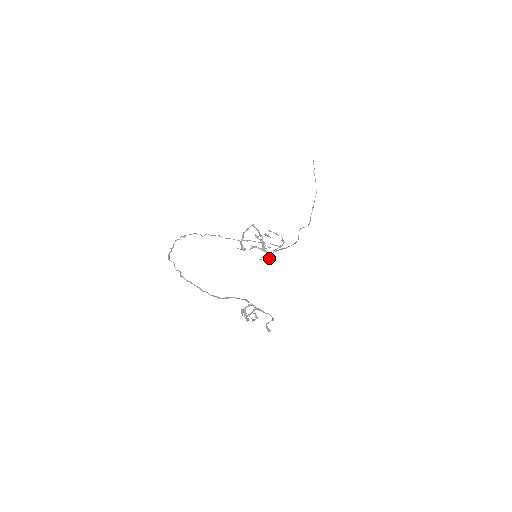
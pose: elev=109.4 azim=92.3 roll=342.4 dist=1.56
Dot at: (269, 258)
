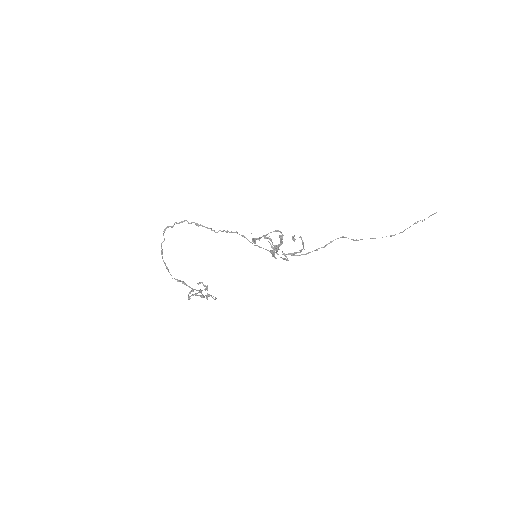
Dot at: (274, 251)
